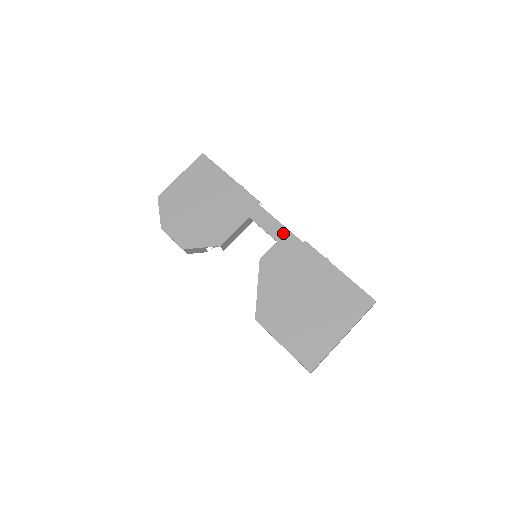
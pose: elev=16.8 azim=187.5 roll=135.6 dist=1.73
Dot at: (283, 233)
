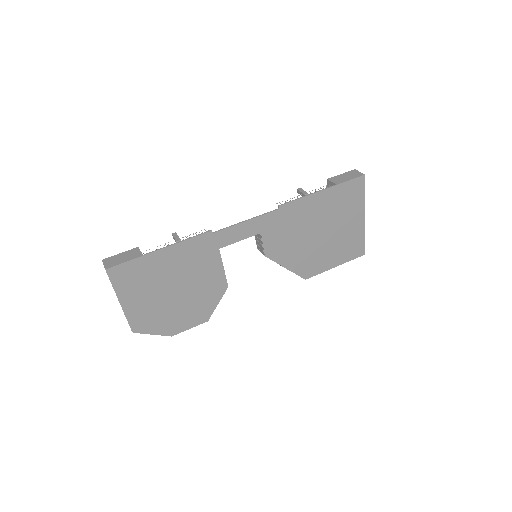
Dot at: (258, 224)
